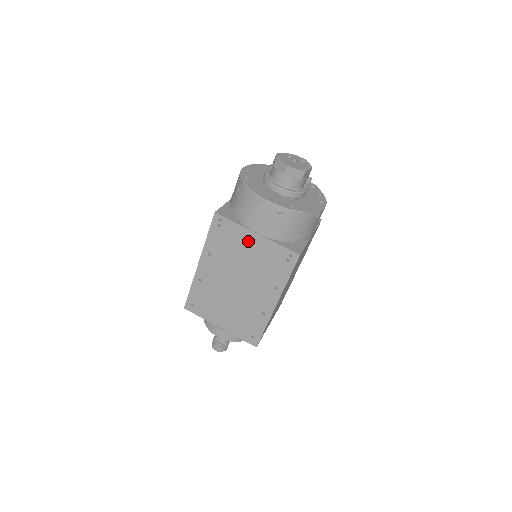
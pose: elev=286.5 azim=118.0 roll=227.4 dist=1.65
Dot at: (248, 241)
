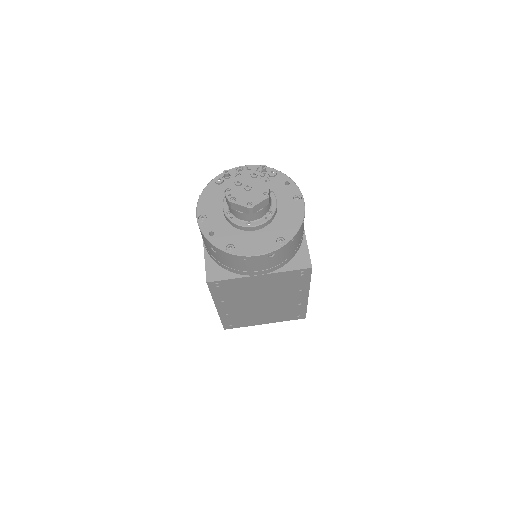
Dot at: (254, 282)
